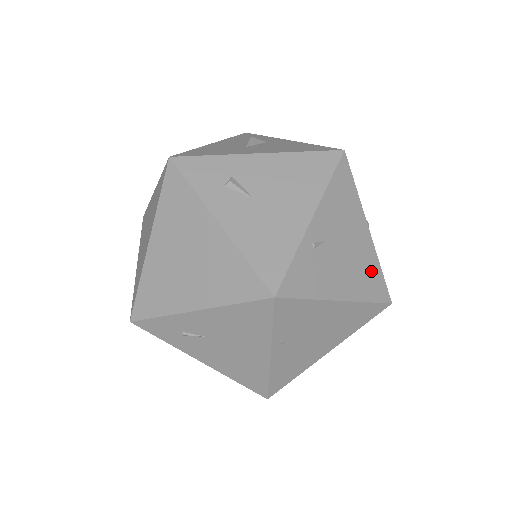
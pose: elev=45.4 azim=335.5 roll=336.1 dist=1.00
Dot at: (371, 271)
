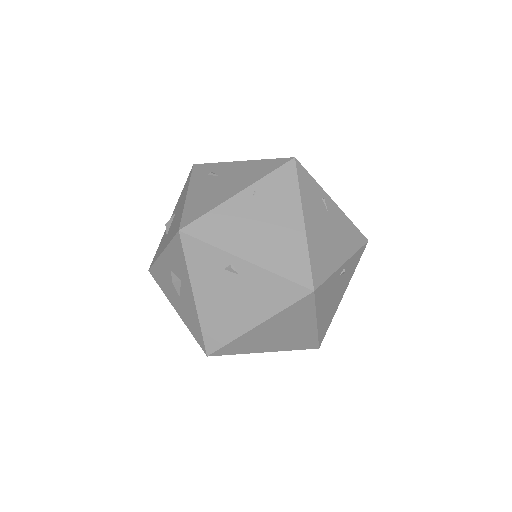
Dot at: (326, 262)
